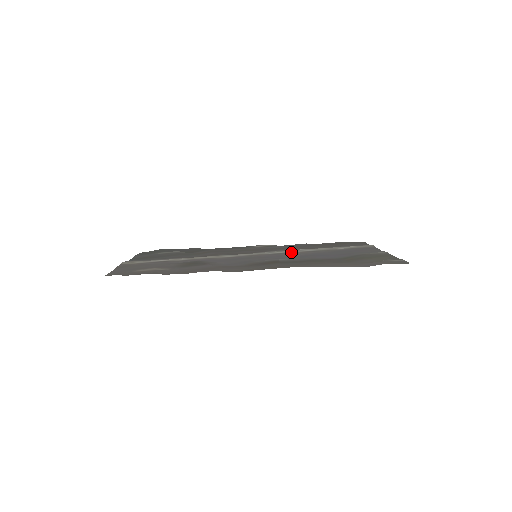
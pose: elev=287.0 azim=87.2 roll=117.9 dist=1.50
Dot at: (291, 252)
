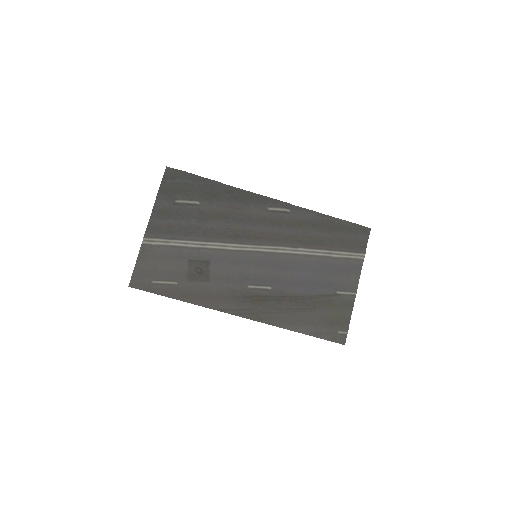
Dot at: (288, 254)
